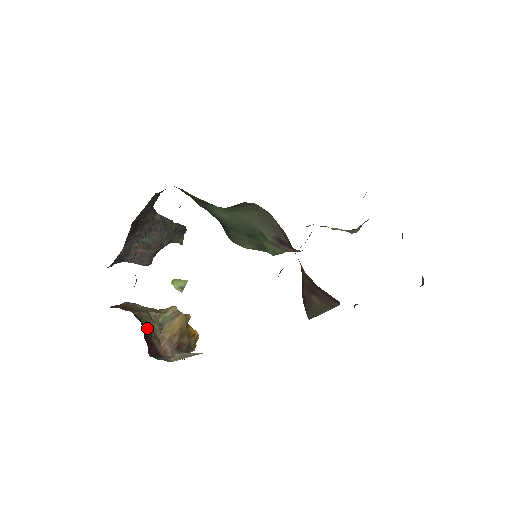
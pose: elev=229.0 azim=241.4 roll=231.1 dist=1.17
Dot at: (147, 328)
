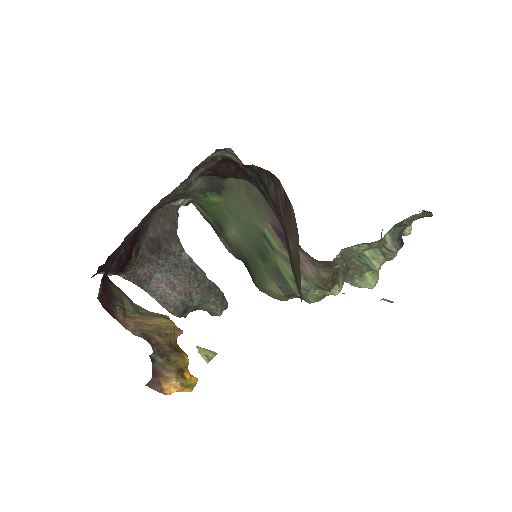
Dot at: (115, 293)
